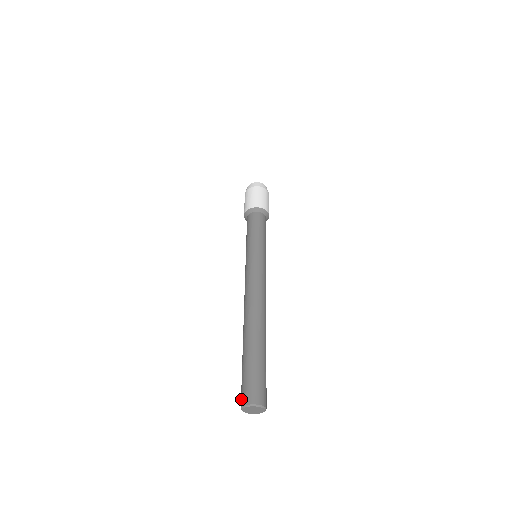
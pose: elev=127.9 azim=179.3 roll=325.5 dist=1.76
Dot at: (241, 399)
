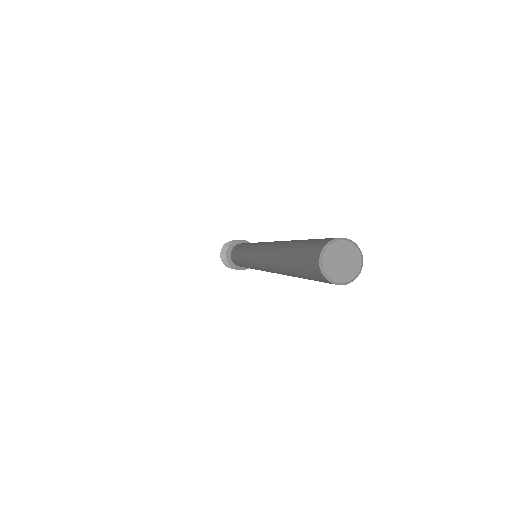
Dot at: (312, 263)
